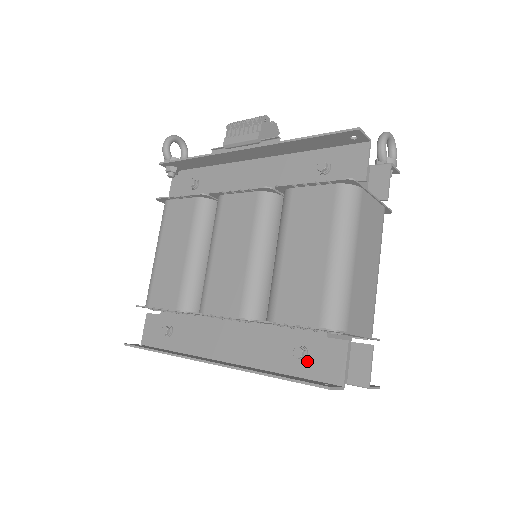
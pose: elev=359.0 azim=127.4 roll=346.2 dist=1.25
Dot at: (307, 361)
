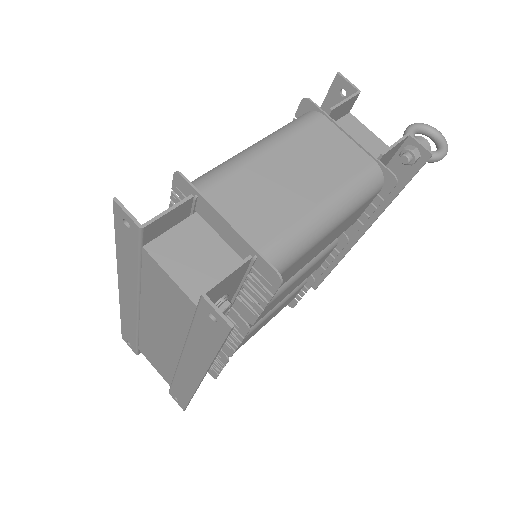
Dot at: occluded
